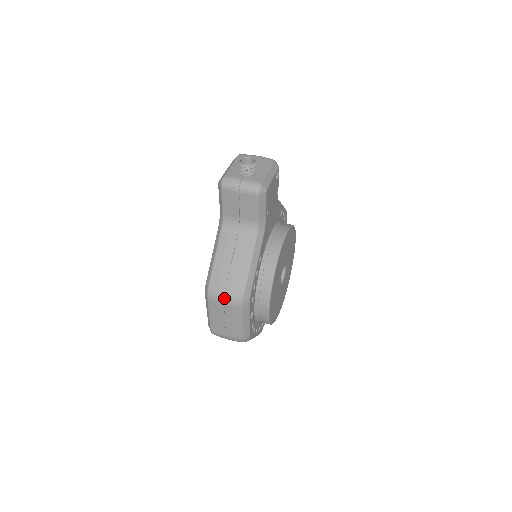
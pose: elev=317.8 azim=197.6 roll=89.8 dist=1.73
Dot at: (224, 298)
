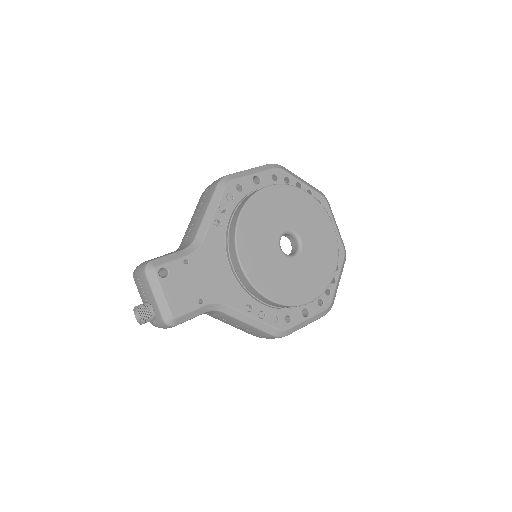
Dot at: occluded
